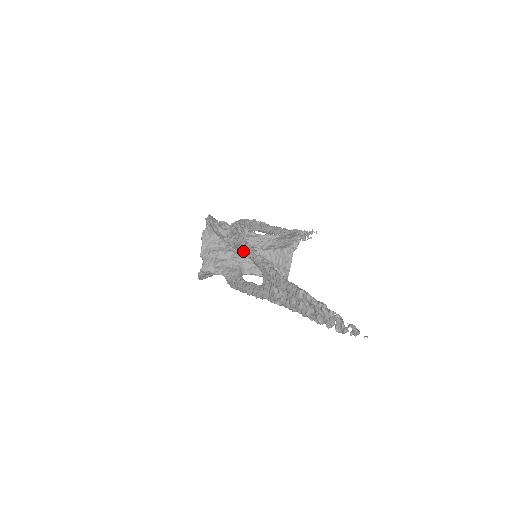
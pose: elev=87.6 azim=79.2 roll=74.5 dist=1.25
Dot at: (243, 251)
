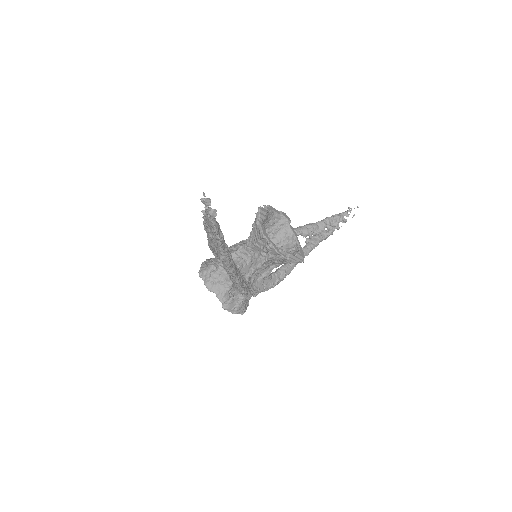
Dot at: (215, 255)
